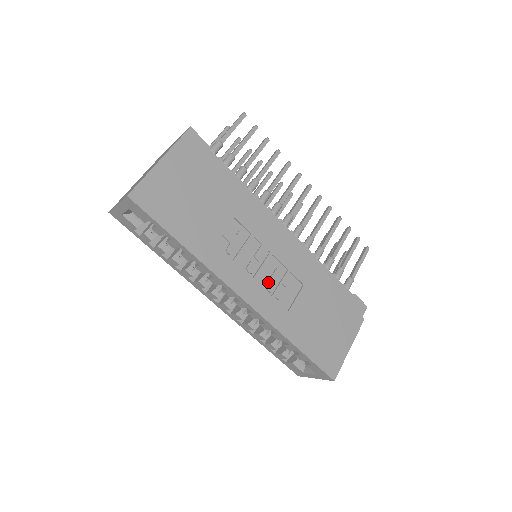
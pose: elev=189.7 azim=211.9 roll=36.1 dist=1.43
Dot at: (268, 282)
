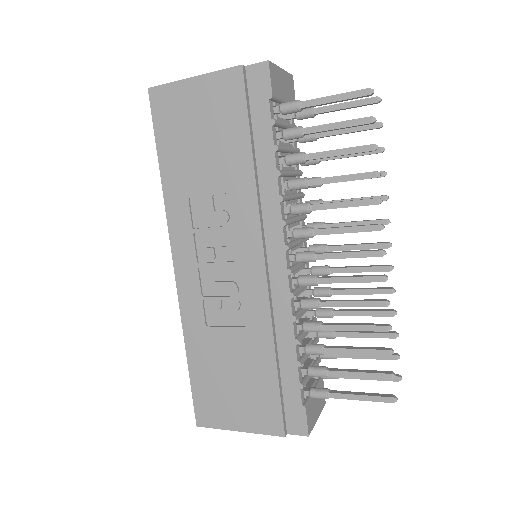
Dot at: (210, 282)
